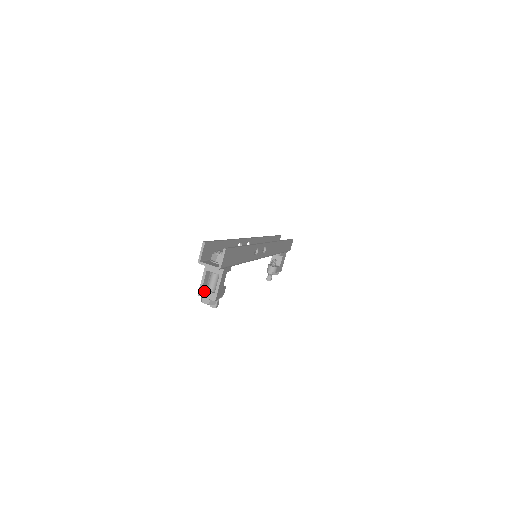
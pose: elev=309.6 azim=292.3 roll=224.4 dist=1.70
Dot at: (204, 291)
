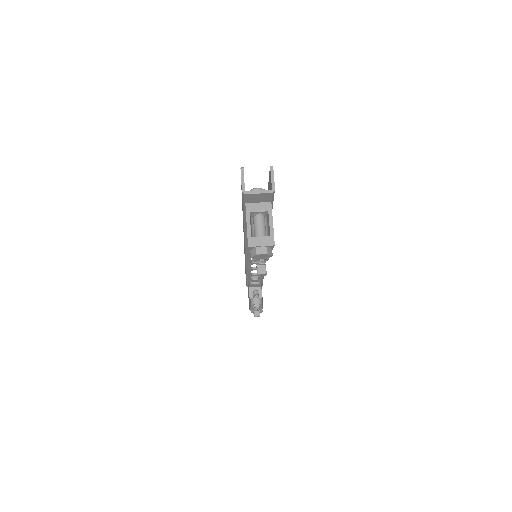
Dot at: (255, 238)
